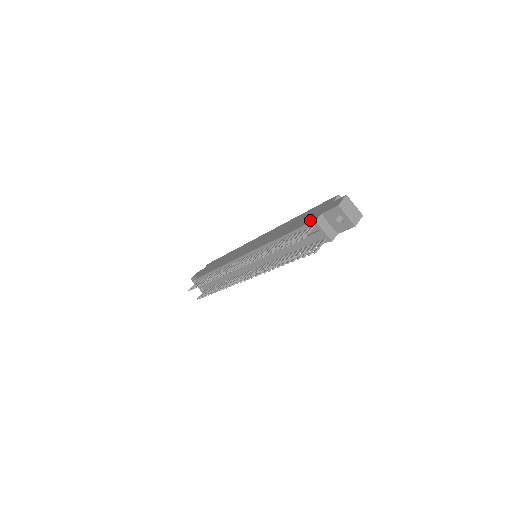
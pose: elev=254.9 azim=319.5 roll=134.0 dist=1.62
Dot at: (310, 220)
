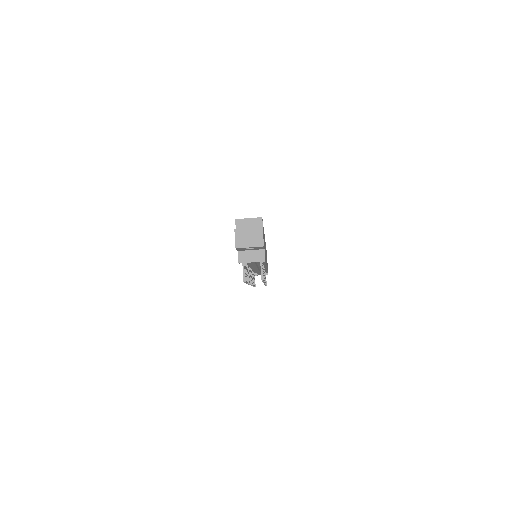
Dot at: occluded
